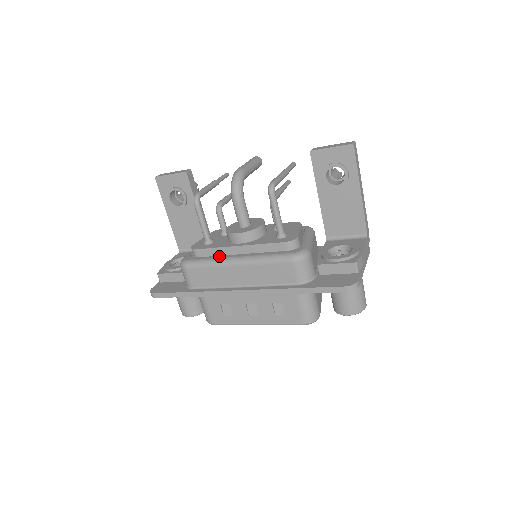
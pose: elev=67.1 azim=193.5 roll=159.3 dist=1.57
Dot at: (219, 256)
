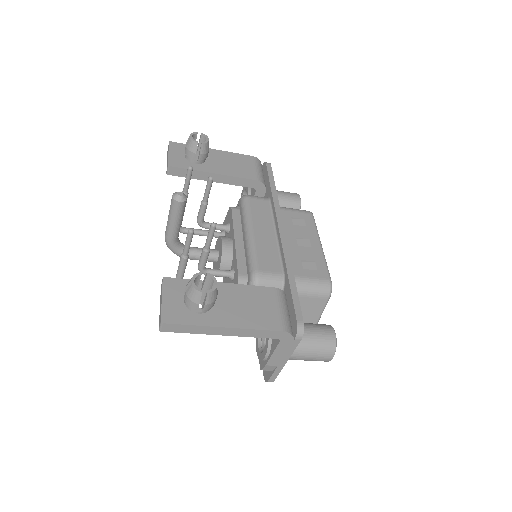
Dot at: occluded
